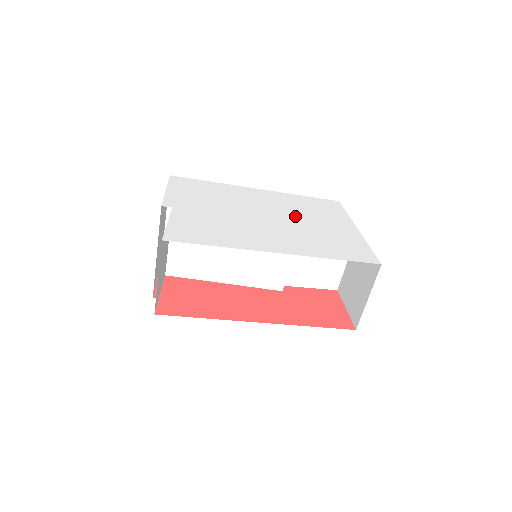
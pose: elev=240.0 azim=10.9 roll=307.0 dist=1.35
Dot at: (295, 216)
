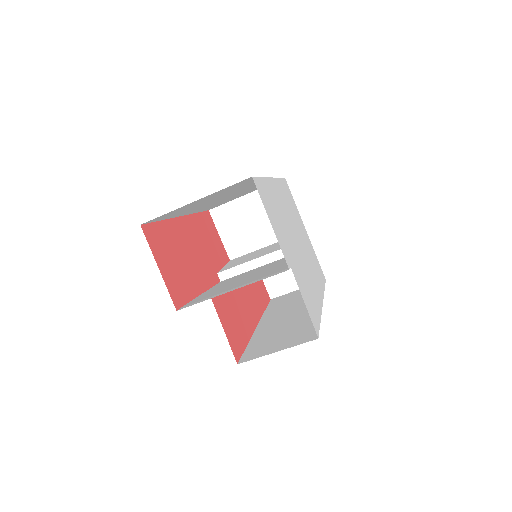
Dot at: (298, 229)
